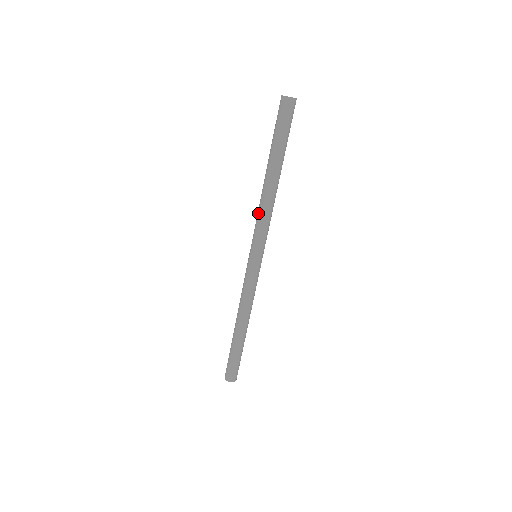
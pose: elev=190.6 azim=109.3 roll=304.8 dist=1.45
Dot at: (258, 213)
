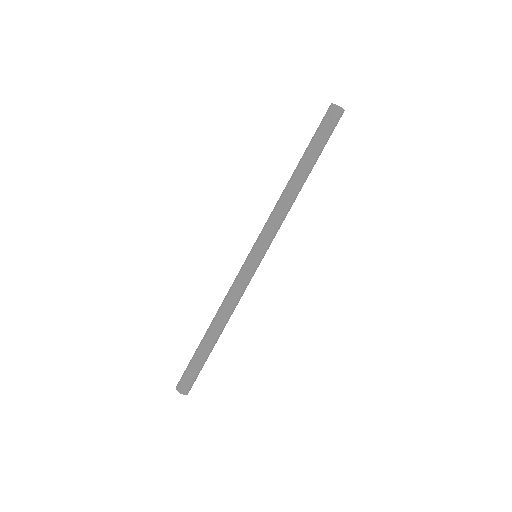
Dot at: (275, 211)
